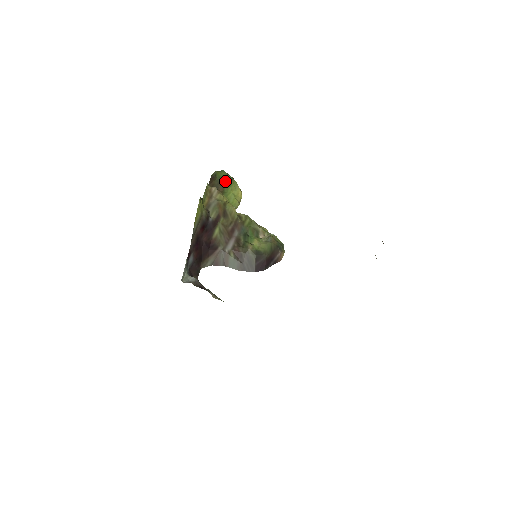
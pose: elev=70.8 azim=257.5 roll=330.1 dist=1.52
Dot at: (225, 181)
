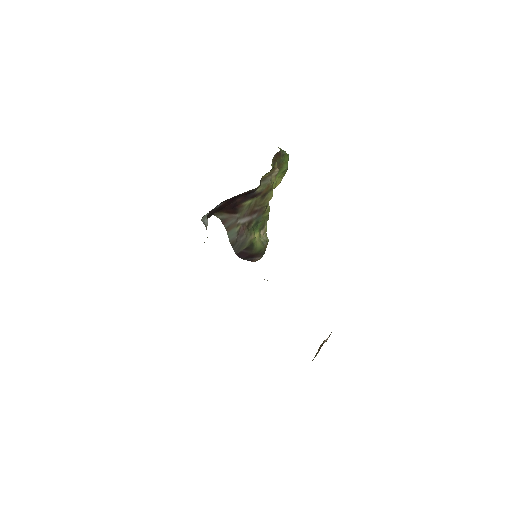
Dot at: (284, 167)
